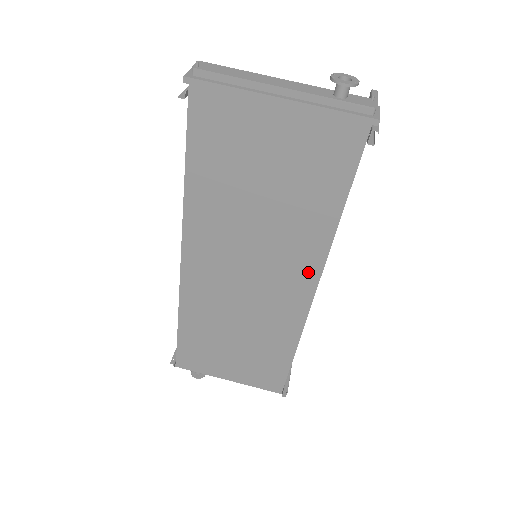
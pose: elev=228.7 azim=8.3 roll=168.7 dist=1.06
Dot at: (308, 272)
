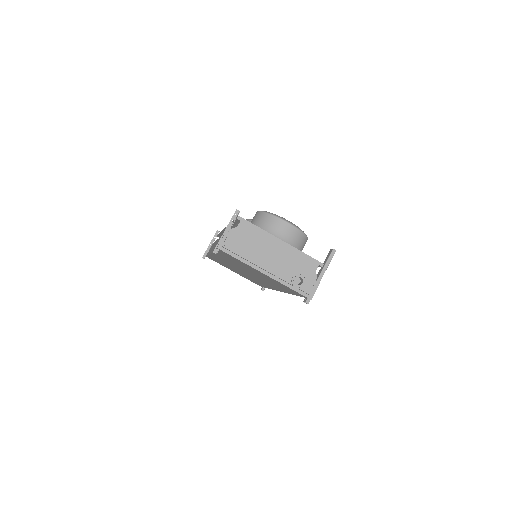
Dot at: (276, 288)
